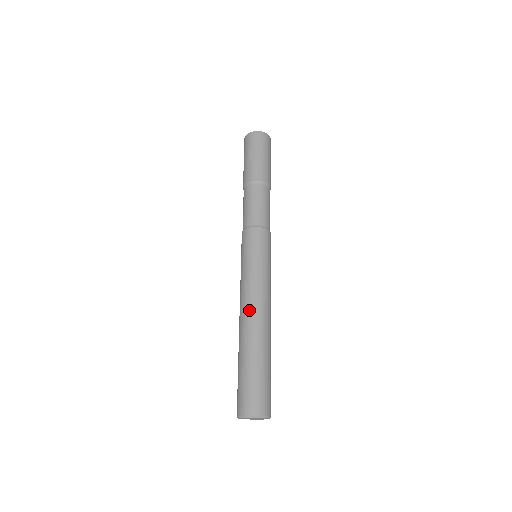
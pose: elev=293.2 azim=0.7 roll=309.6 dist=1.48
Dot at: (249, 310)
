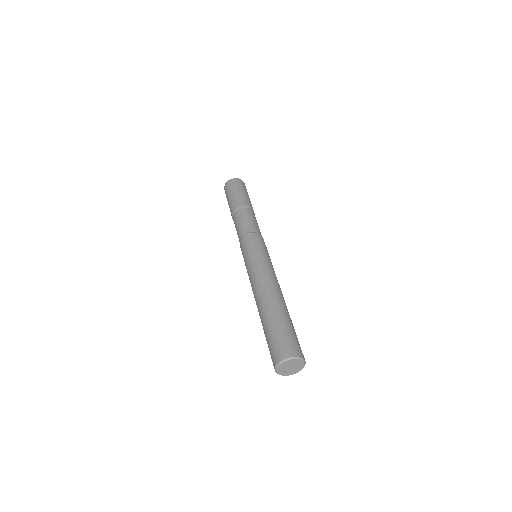
Dot at: (268, 284)
